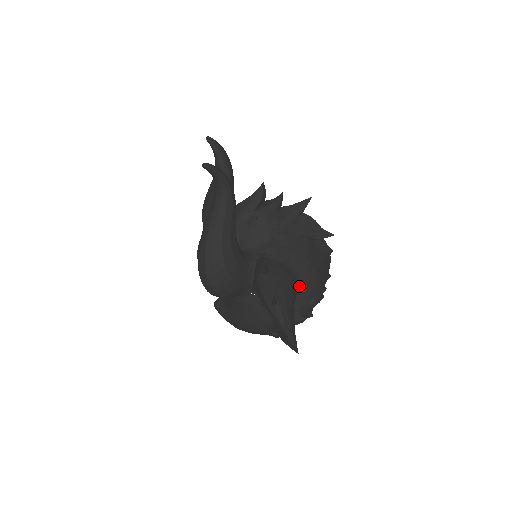
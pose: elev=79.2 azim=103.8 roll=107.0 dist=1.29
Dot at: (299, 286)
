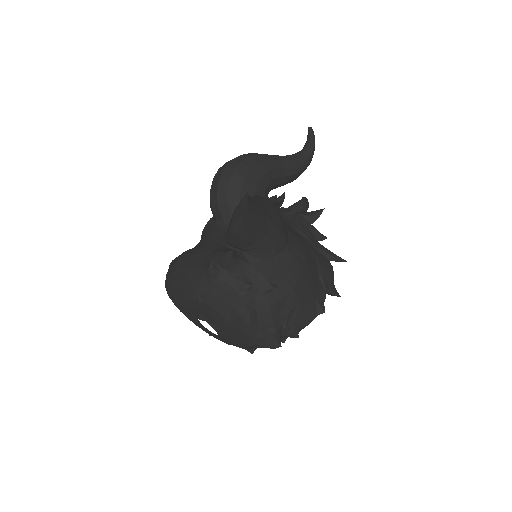
Dot at: (279, 257)
